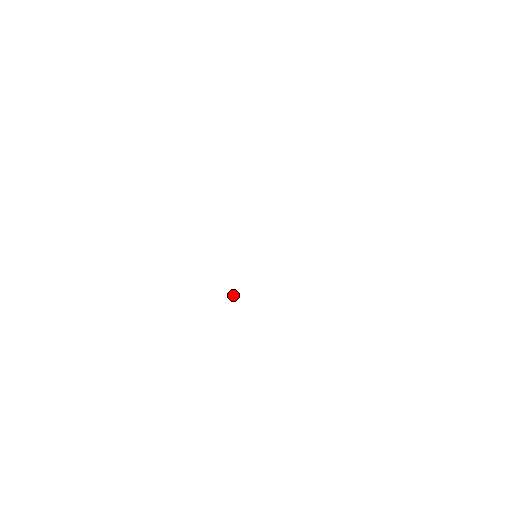
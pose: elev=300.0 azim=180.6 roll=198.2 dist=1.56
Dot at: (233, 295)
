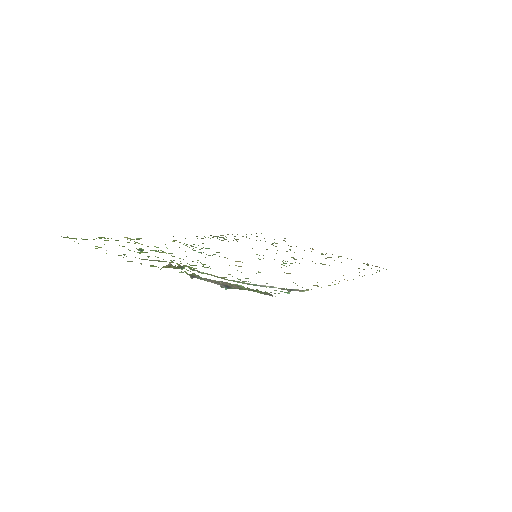
Dot at: (200, 252)
